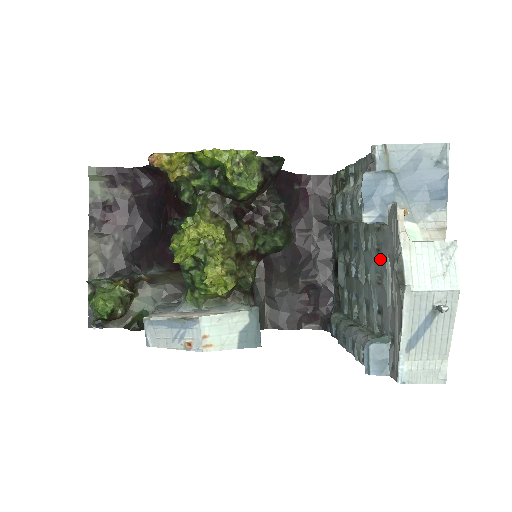
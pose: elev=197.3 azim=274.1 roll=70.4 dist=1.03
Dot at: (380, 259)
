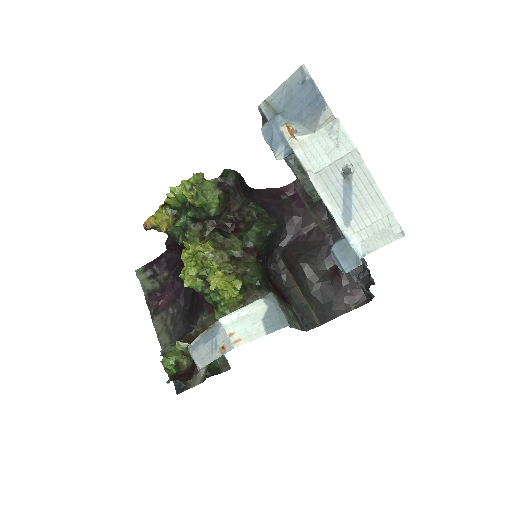
Dot at: occluded
